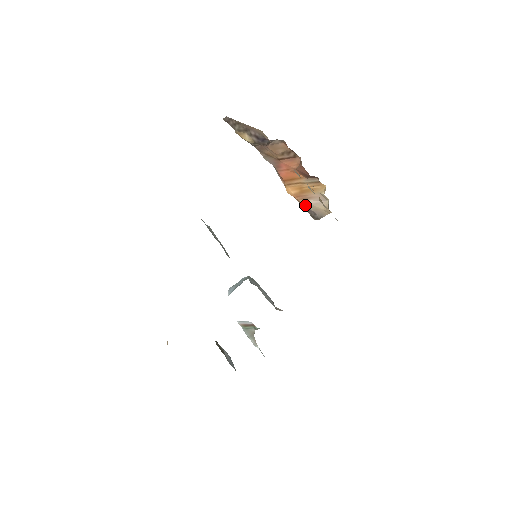
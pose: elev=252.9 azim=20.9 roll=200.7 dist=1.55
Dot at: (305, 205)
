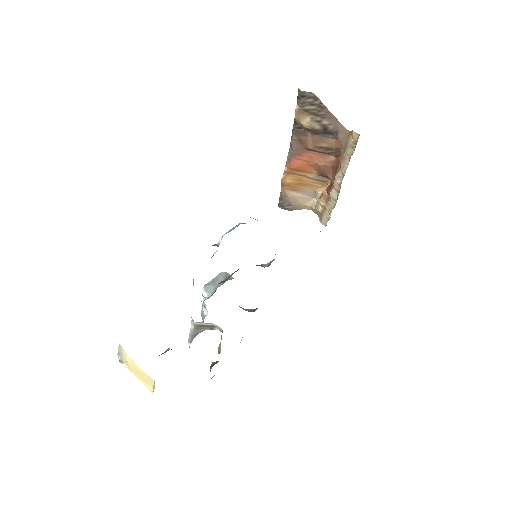
Dot at: (287, 195)
